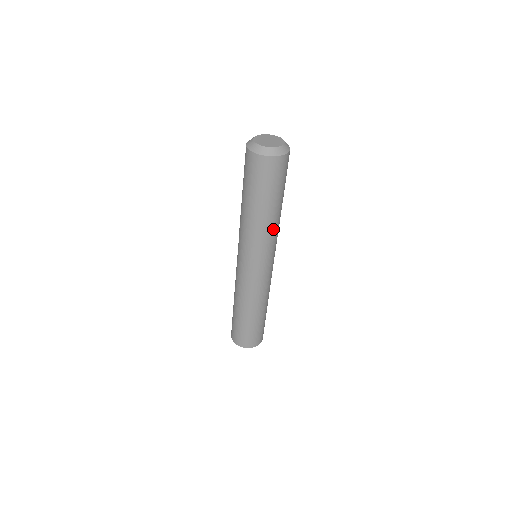
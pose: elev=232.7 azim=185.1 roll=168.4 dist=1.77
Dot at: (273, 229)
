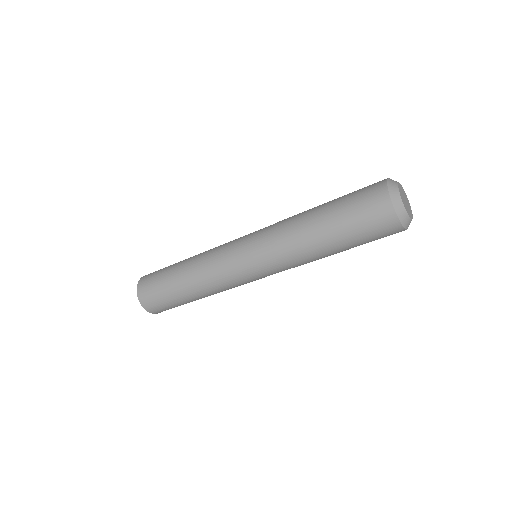
Dot at: (304, 258)
